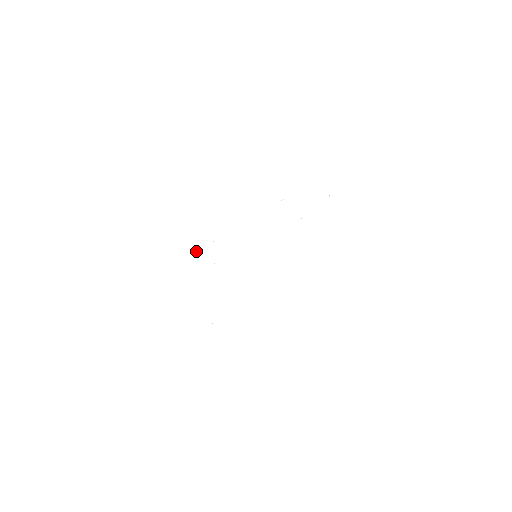
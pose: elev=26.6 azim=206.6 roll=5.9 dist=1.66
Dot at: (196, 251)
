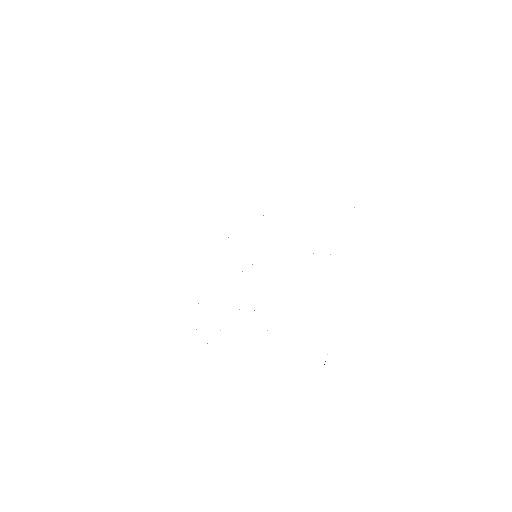
Dot at: occluded
